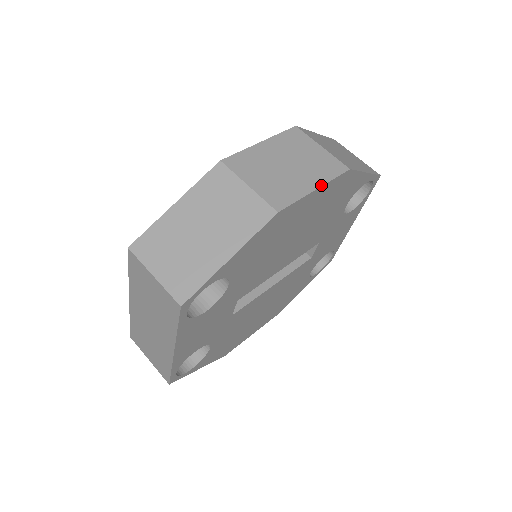
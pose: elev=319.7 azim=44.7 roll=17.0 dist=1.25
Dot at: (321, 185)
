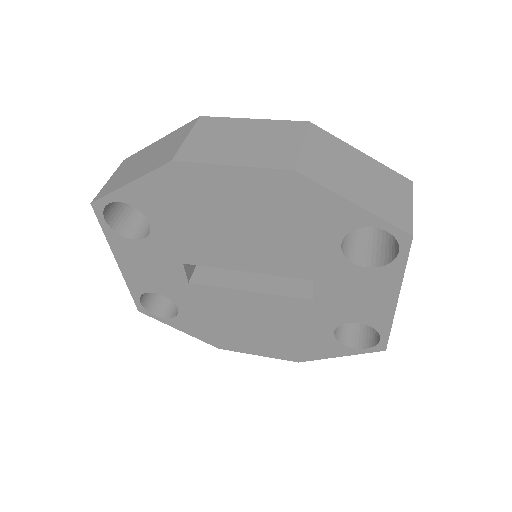
Dot at: (241, 165)
